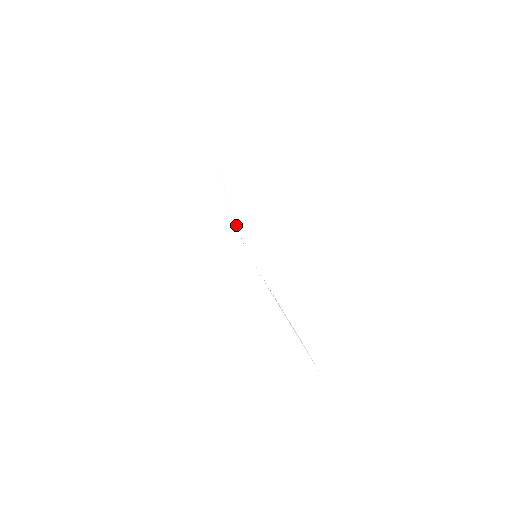
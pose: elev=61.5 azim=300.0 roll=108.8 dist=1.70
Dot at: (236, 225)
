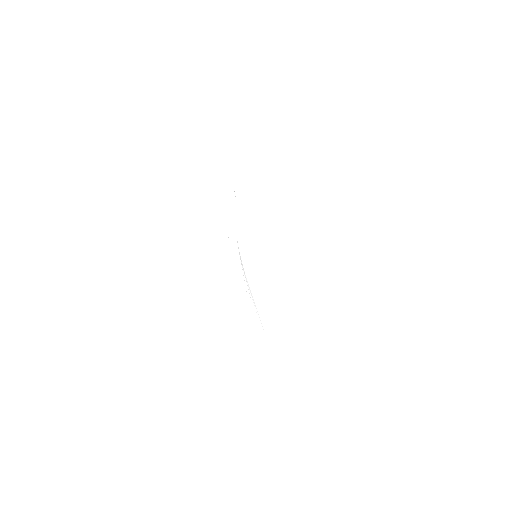
Dot at: occluded
